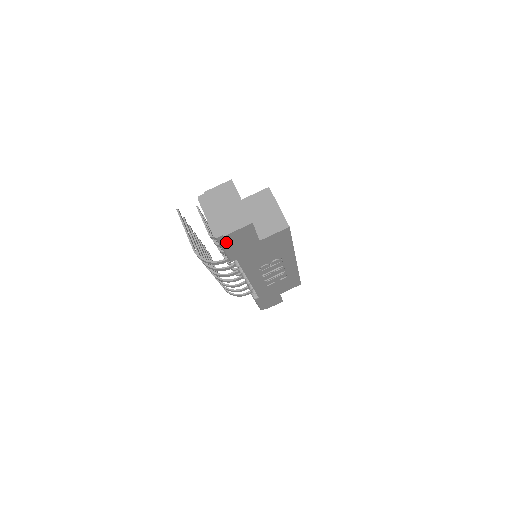
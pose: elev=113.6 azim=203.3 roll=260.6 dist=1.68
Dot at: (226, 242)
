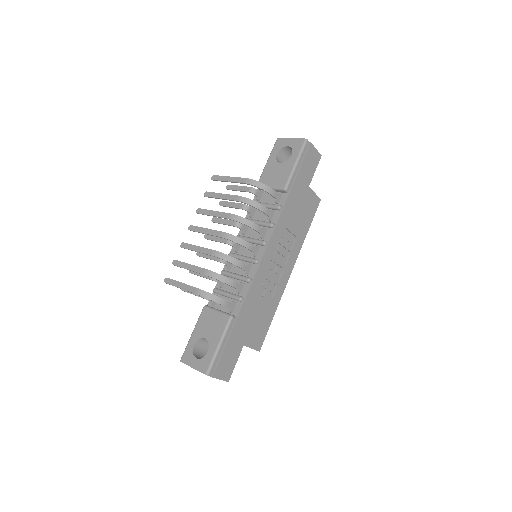
Dot at: (304, 154)
